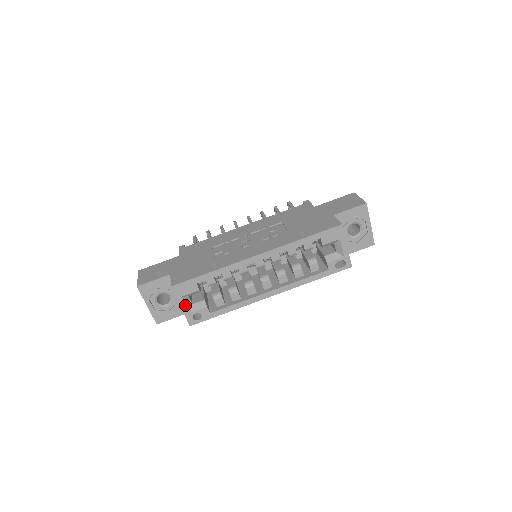
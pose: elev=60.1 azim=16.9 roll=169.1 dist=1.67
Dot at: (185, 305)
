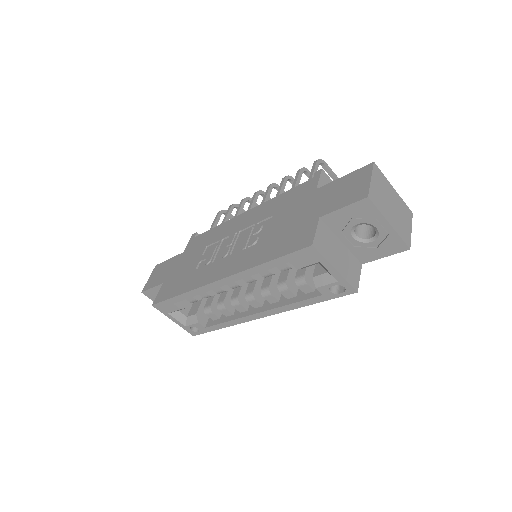
Dot at: (176, 320)
